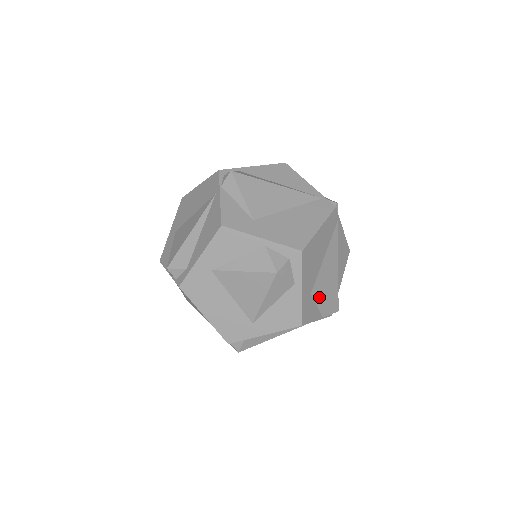
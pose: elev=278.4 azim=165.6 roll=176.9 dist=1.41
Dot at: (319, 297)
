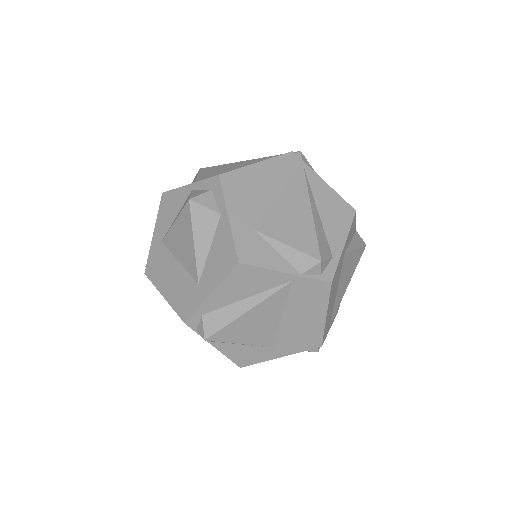
Dot at: (273, 237)
